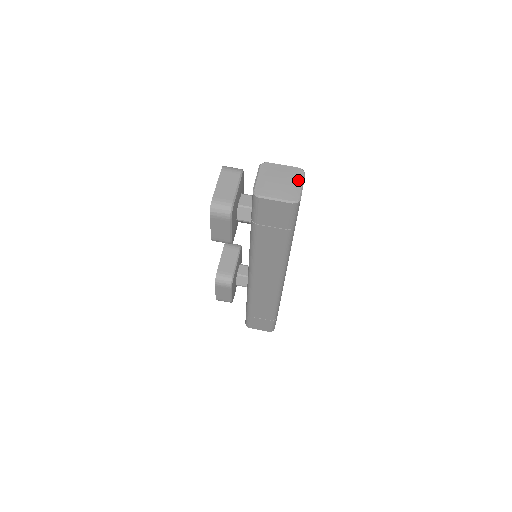
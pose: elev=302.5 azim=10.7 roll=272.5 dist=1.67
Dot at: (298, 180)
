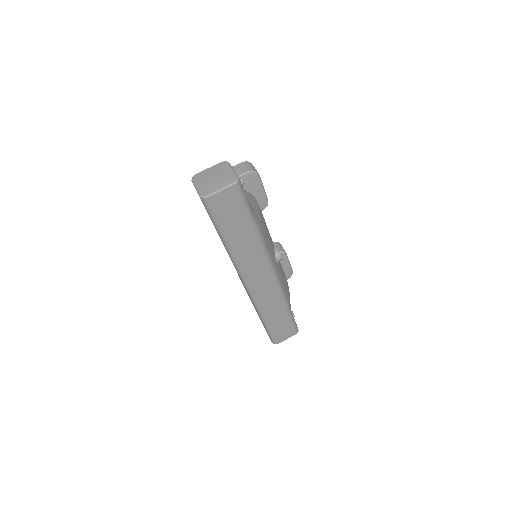
Dot at: (223, 184)
